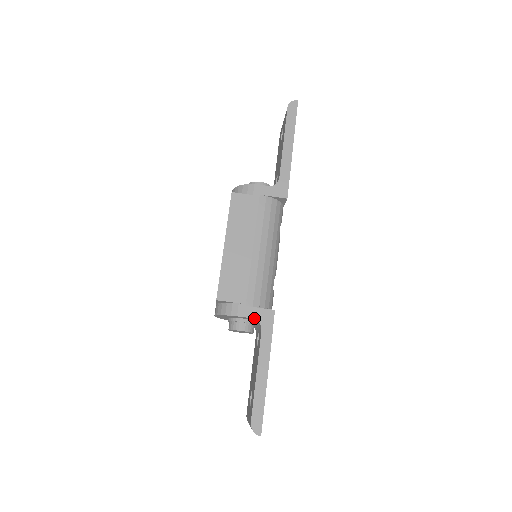
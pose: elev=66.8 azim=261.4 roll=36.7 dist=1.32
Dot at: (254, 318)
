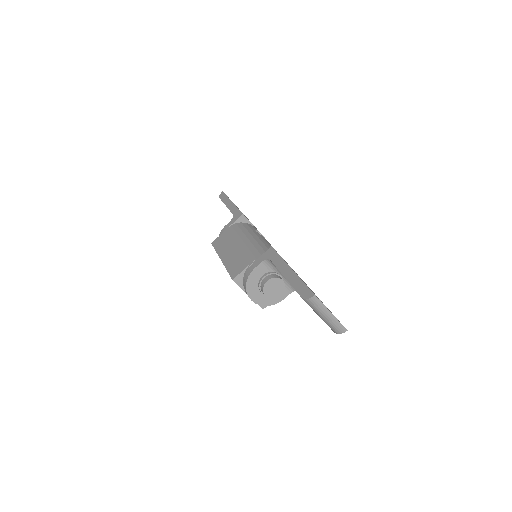
Dot at: (261, 262)
